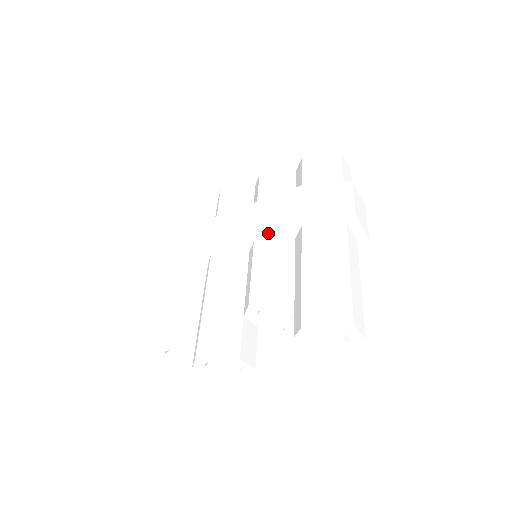
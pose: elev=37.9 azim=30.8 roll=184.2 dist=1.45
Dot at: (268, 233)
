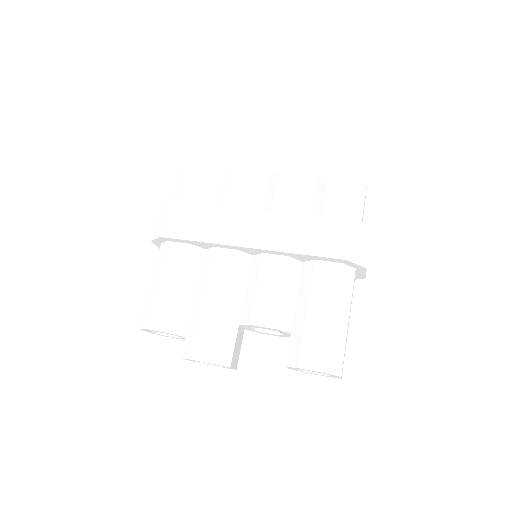
Dot at: (281, 253)
